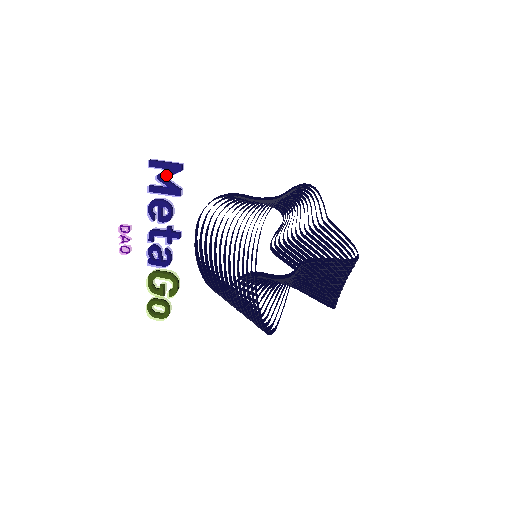
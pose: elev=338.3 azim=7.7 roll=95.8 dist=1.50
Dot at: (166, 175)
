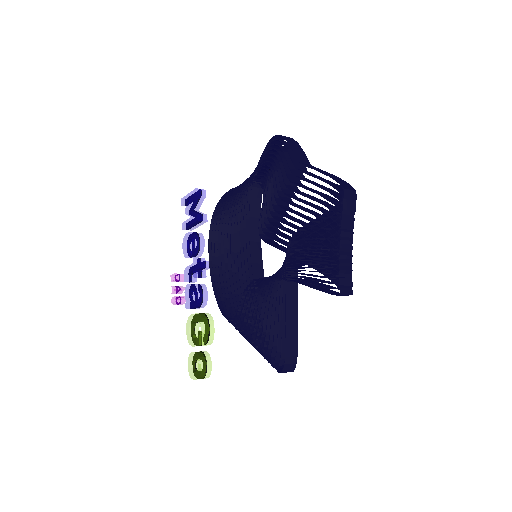
Dot at: (189, 204)
